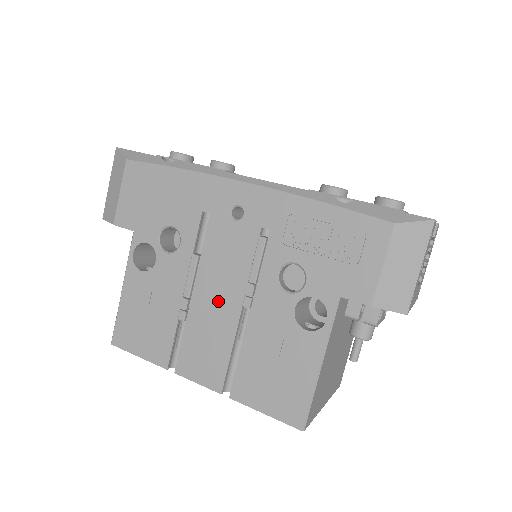
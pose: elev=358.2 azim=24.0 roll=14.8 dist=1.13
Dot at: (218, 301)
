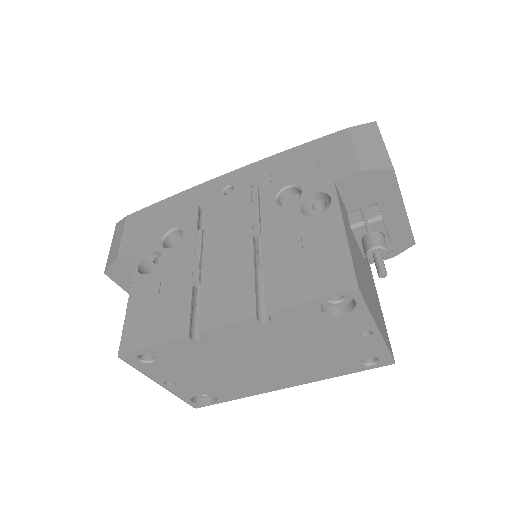
Dot at: (229, 248)
